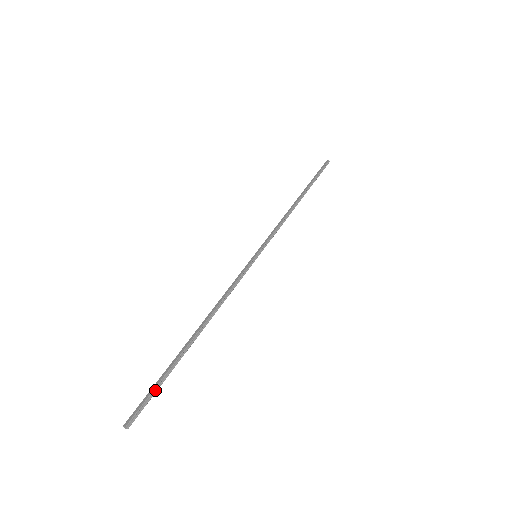
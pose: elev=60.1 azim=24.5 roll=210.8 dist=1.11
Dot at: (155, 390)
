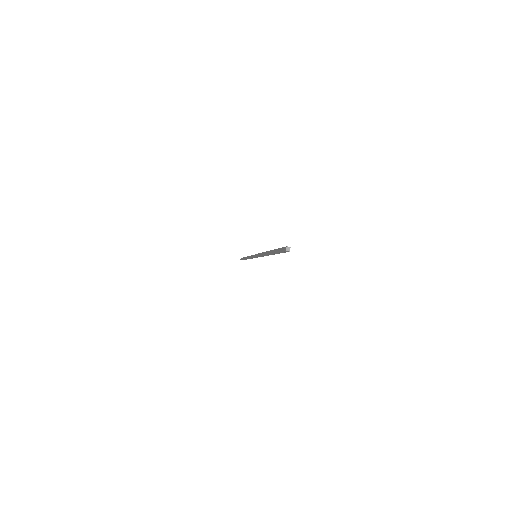
Dot at: occluded
